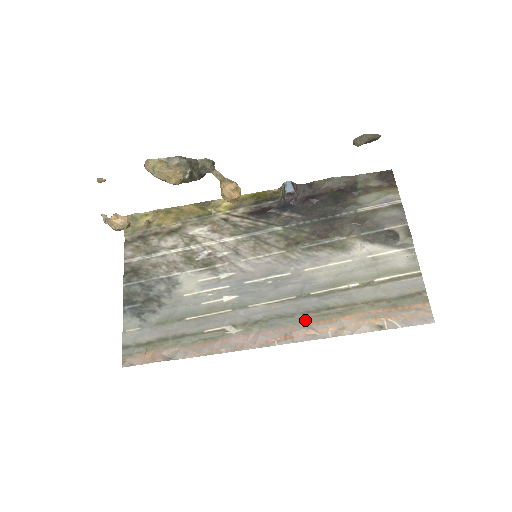
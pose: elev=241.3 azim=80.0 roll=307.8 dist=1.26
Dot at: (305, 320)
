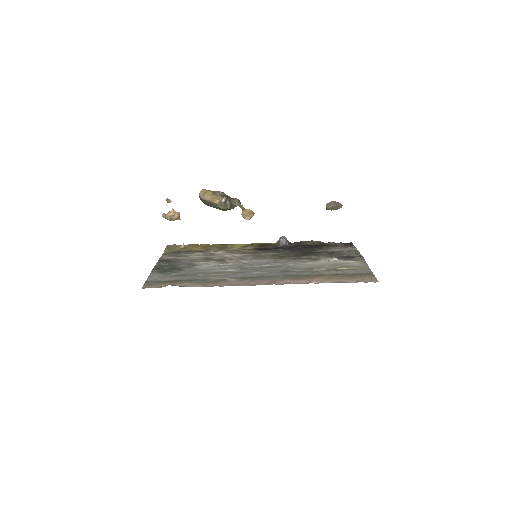
Dot at: (286, 278)
